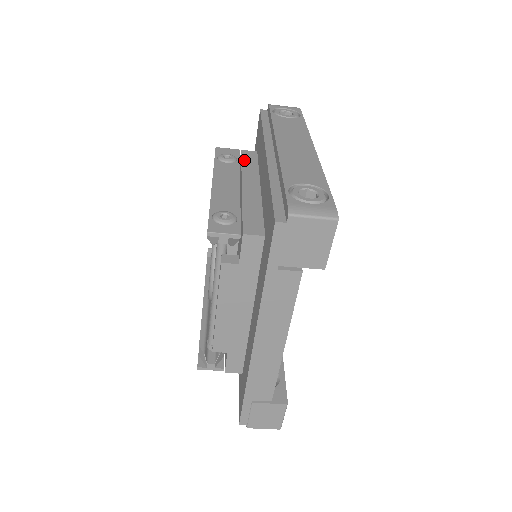
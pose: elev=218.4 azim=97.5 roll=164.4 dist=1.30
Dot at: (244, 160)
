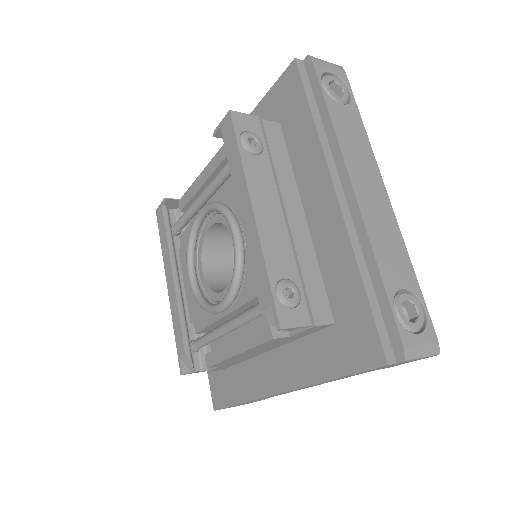
Dot at: (273, 148)
